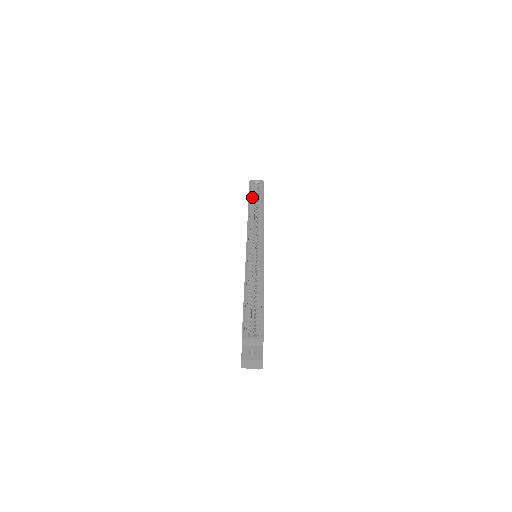
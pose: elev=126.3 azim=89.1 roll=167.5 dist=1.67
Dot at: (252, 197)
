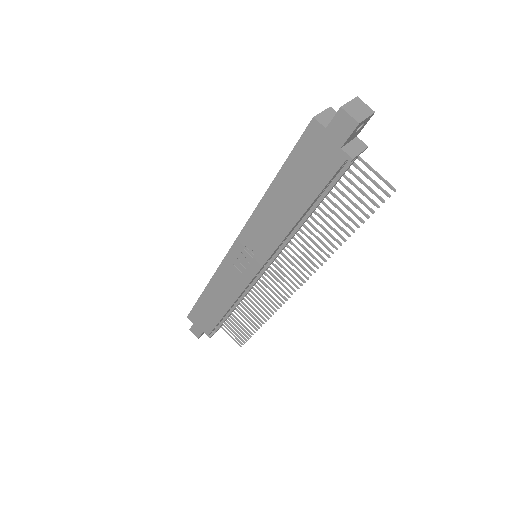
Dot at: occluded
